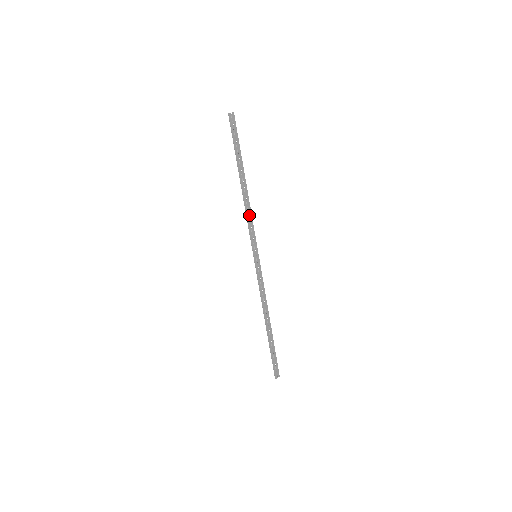
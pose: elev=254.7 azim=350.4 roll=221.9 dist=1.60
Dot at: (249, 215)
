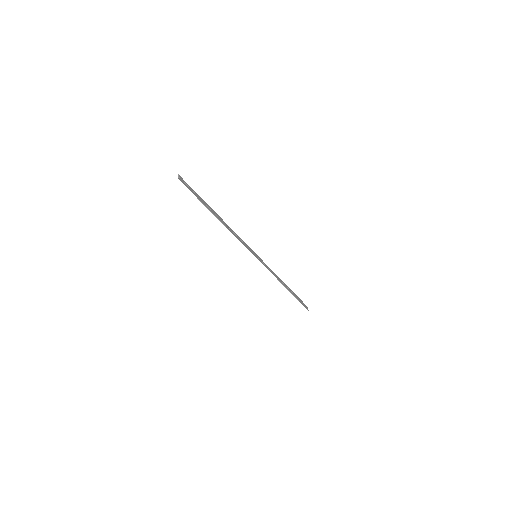
Dot at: (236, 235)
